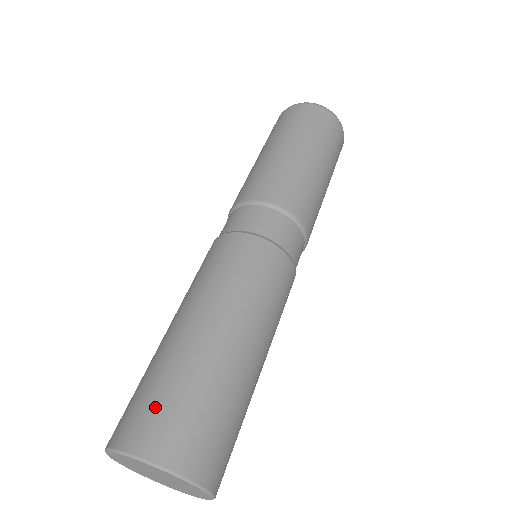
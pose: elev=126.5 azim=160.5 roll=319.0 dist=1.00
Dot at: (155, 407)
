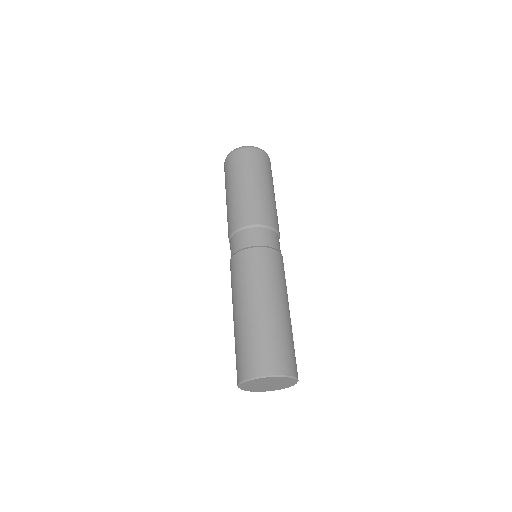
Dot at: (284, 352)
